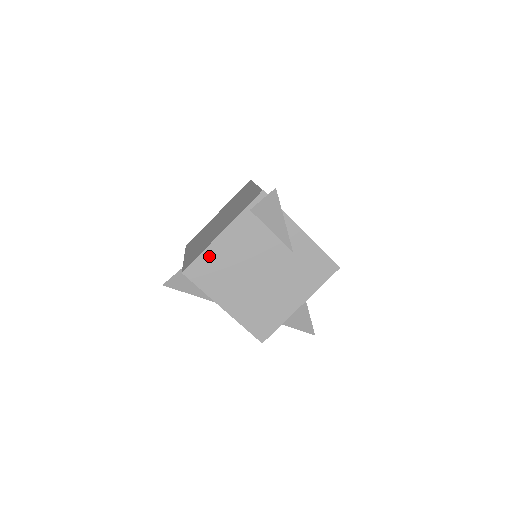
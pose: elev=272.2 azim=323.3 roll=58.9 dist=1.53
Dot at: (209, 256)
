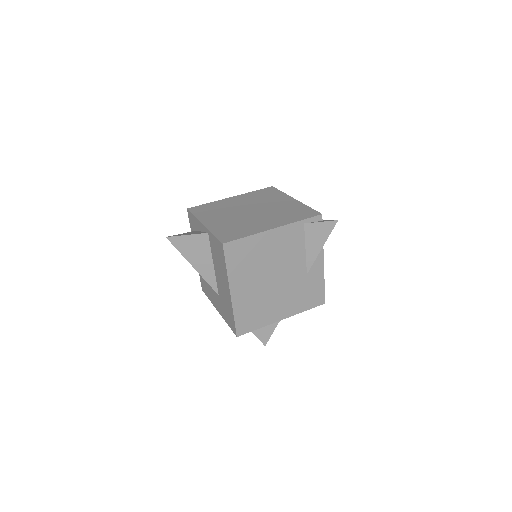
Dot at: (252, 242)
